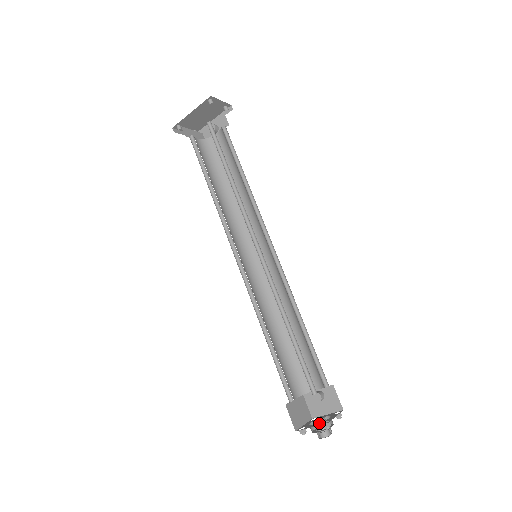
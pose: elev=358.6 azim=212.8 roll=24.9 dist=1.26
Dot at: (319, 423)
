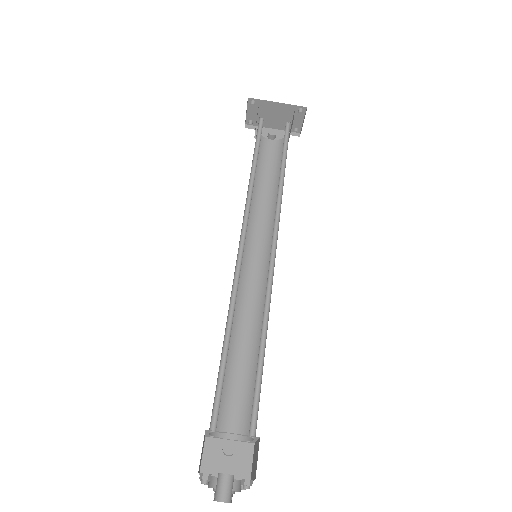
Dot at: occluded
